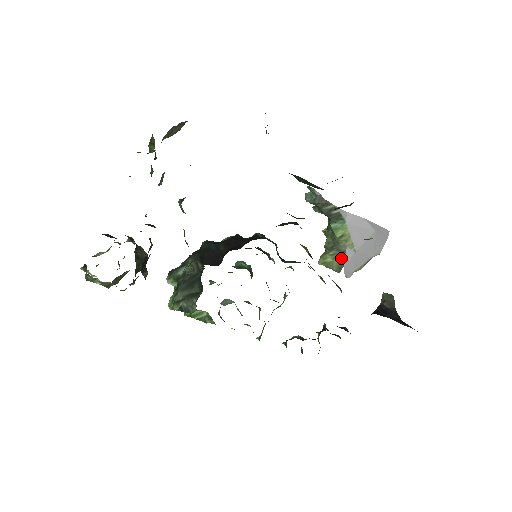
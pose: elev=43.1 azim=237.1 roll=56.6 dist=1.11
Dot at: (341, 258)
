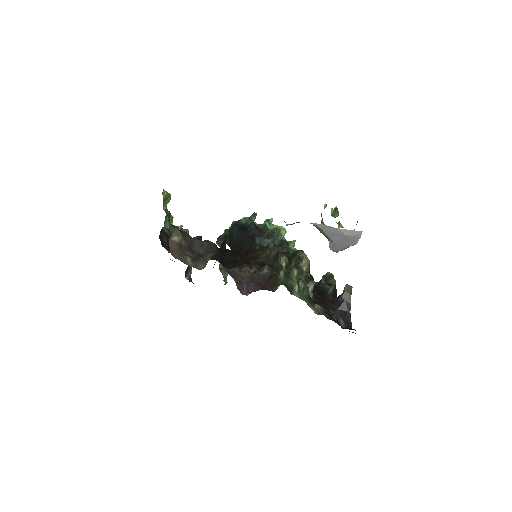
Dot at: occluded
